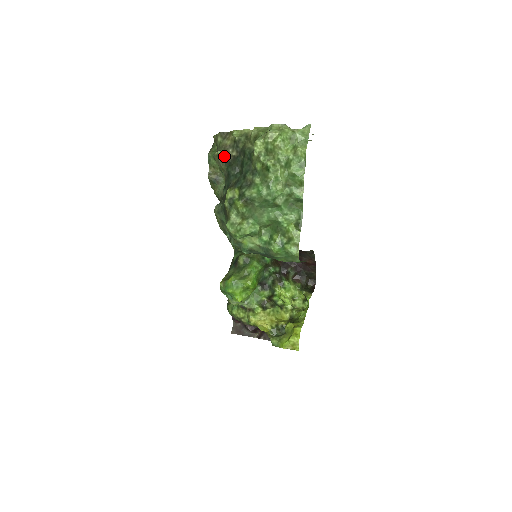
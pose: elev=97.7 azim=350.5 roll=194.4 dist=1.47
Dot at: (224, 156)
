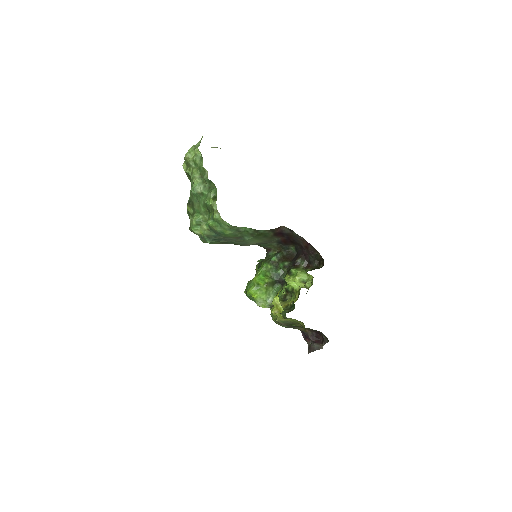
Dot at: occluded
